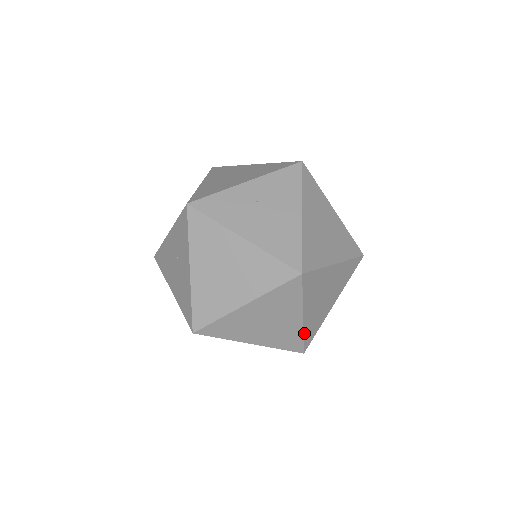
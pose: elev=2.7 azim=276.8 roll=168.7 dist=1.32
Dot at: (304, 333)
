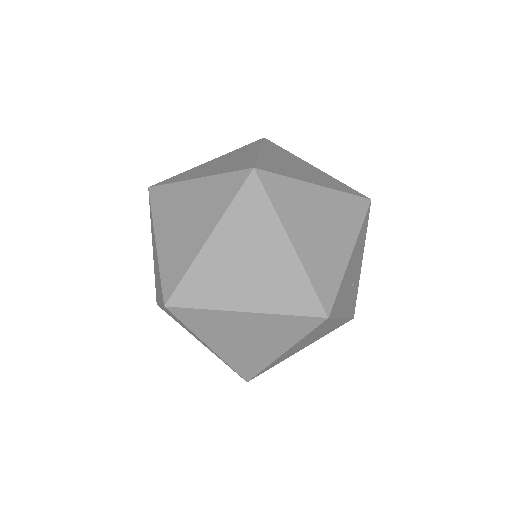
Dot at: (229, 363)
